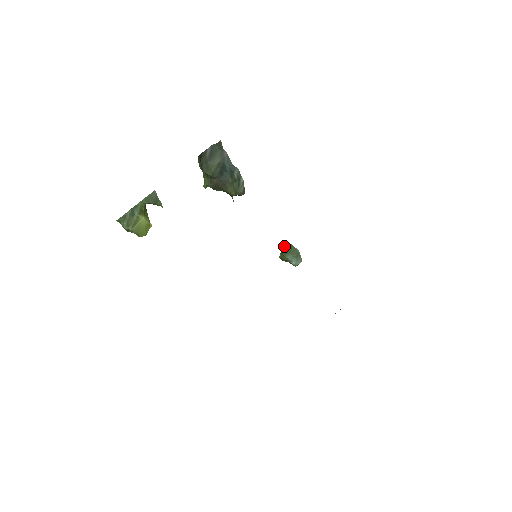
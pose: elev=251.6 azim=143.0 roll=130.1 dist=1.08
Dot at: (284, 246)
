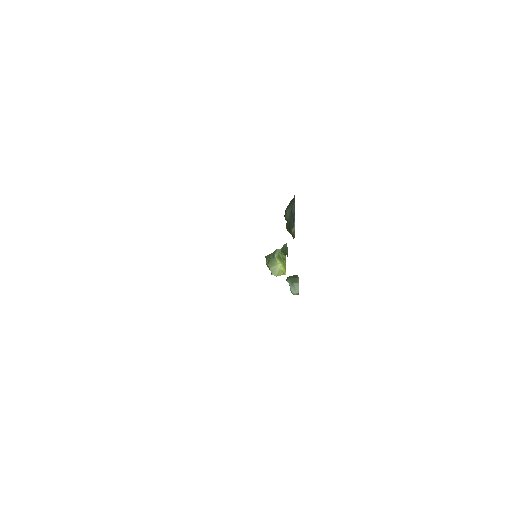
Dot at: (293, 275)
